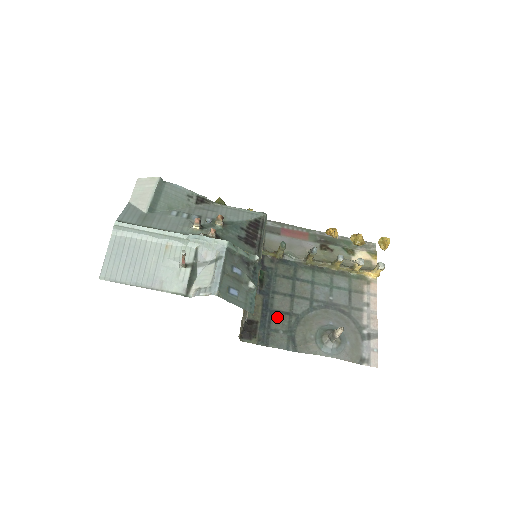
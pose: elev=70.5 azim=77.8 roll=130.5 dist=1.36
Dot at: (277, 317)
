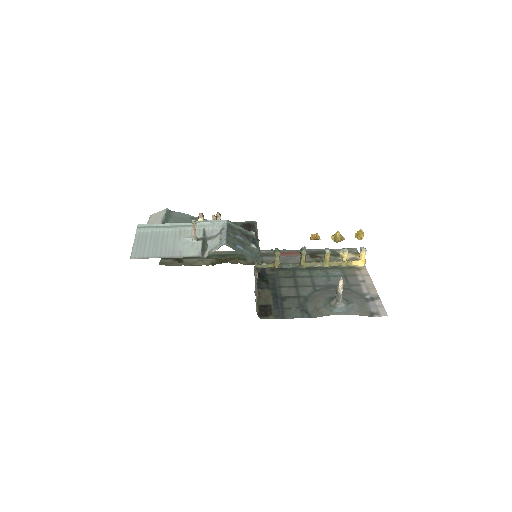
Dot at: (287, 300)
